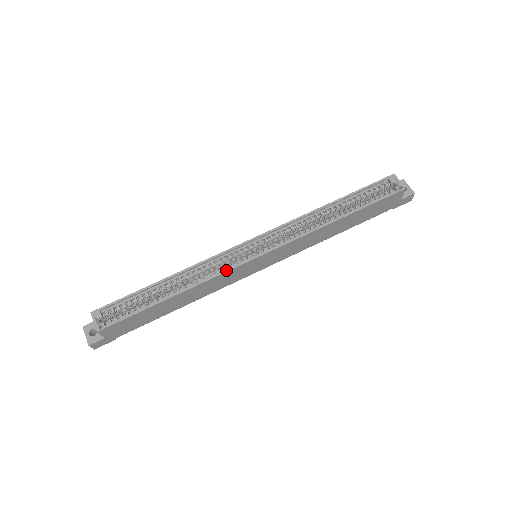
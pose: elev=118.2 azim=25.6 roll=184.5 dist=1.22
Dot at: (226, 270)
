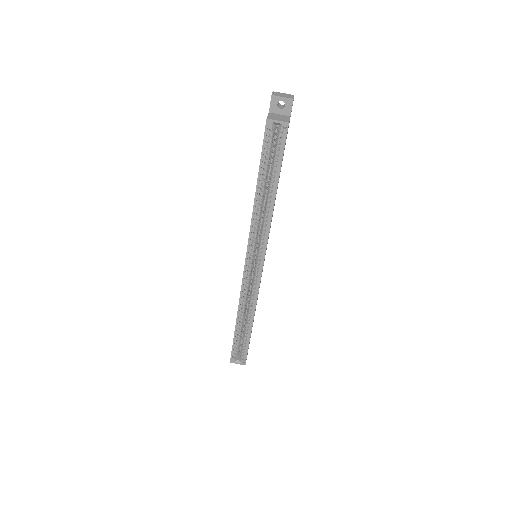
Dot at: (257, 290)
